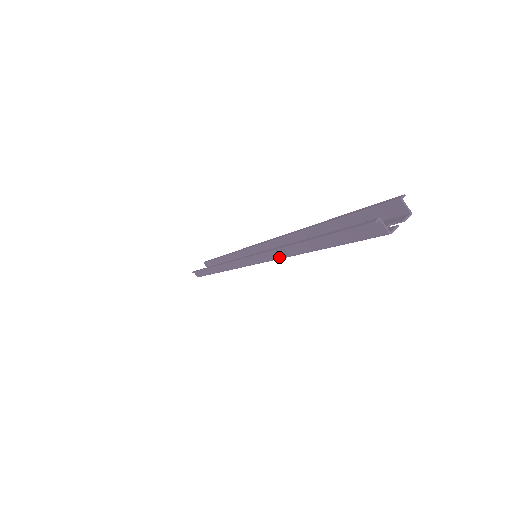
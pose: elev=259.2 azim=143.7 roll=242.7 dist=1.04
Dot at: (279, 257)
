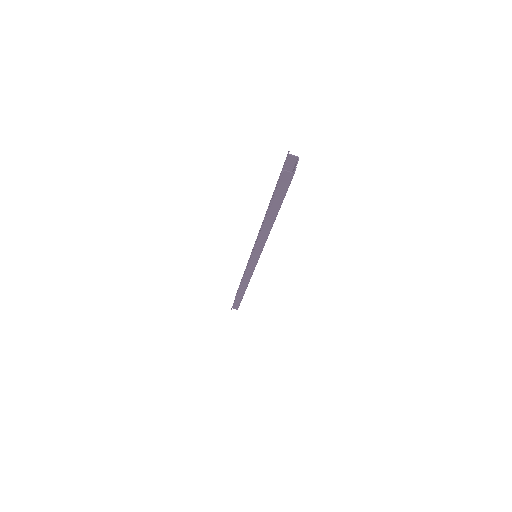
Dot at: (265, 241)
